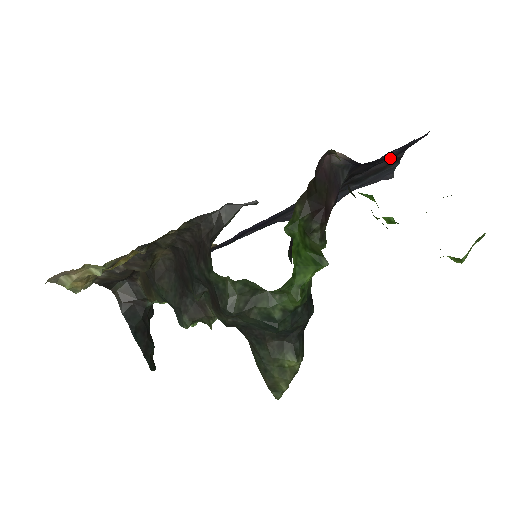
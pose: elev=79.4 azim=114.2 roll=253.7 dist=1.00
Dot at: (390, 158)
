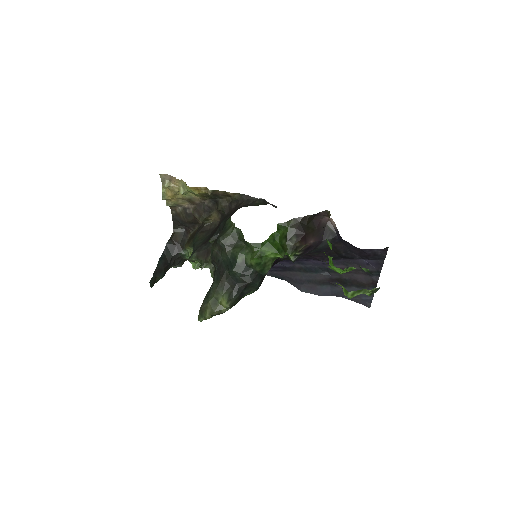
Dot at: (369, 275)
